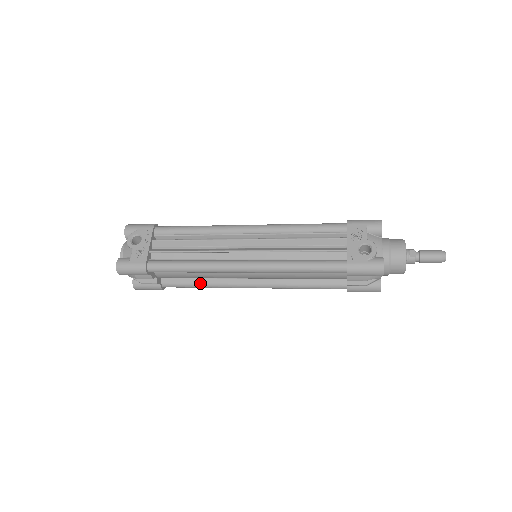
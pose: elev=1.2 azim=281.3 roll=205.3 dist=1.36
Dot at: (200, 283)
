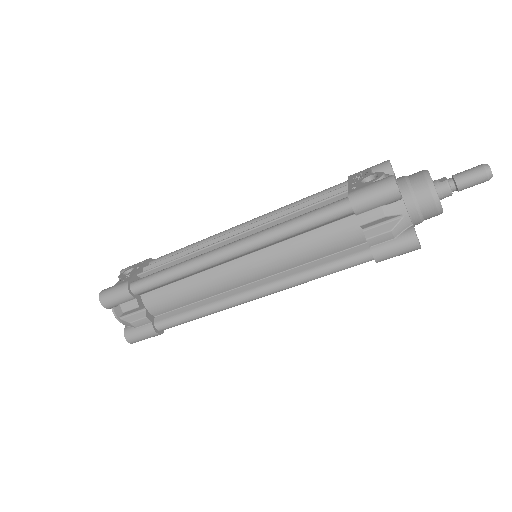
Dot at: (195, 308)
